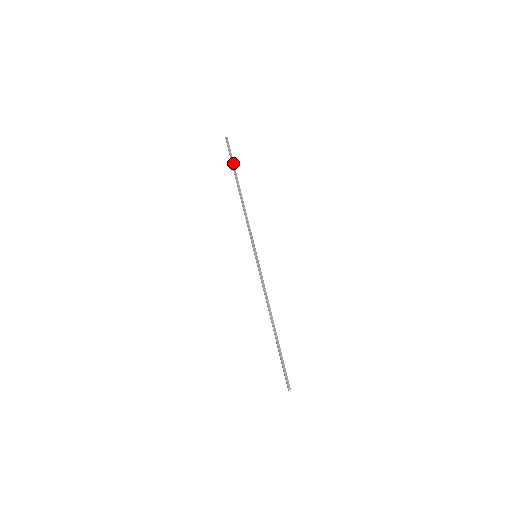
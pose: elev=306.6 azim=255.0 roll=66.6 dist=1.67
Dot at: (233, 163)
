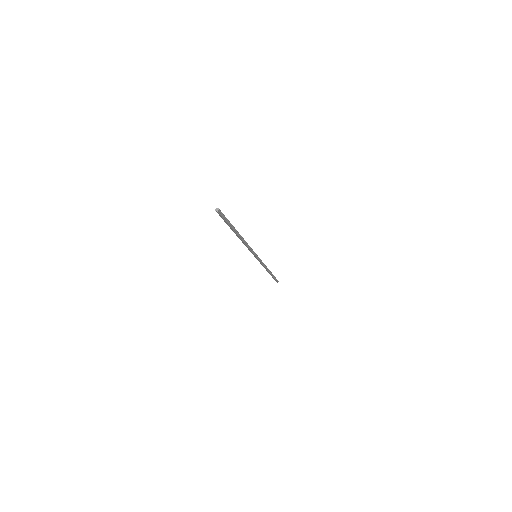
Dot at: (230, 224)
